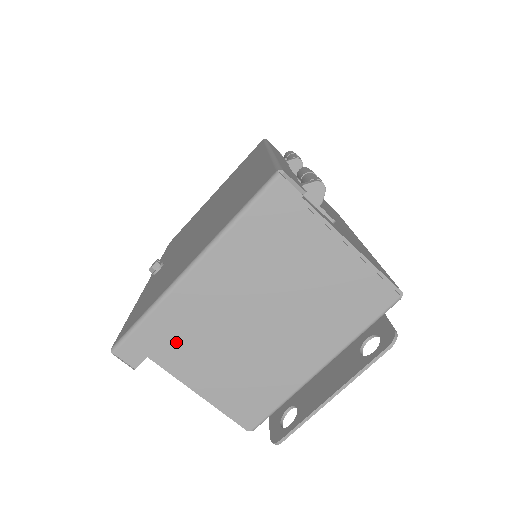
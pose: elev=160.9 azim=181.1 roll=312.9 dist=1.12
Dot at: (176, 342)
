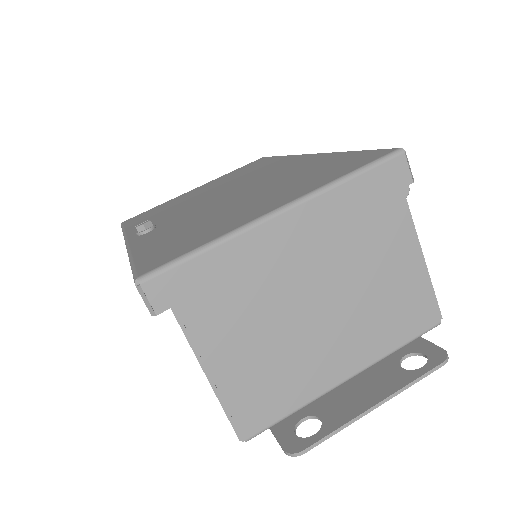
Dot at: (215, 298)
